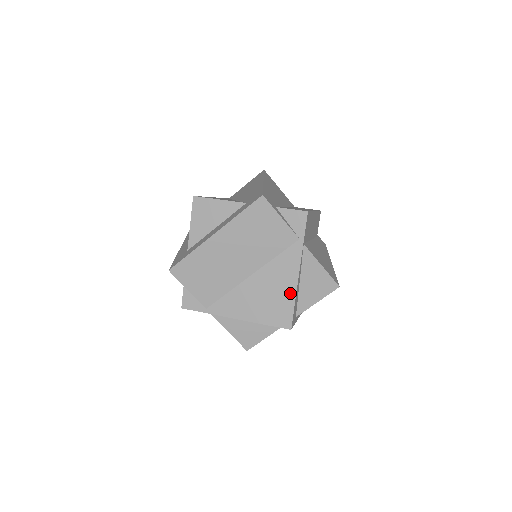
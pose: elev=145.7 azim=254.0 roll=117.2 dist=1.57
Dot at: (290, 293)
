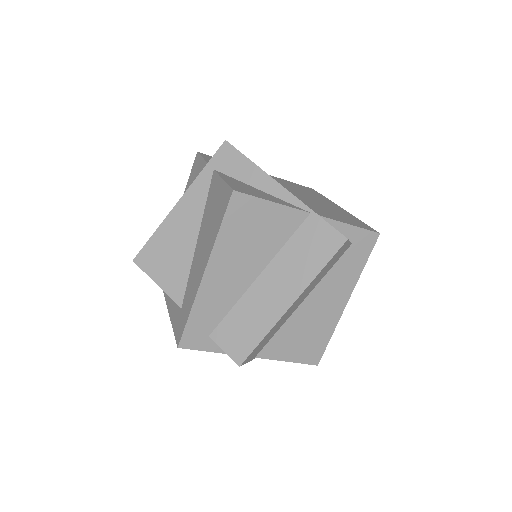
Dot at: occluded
